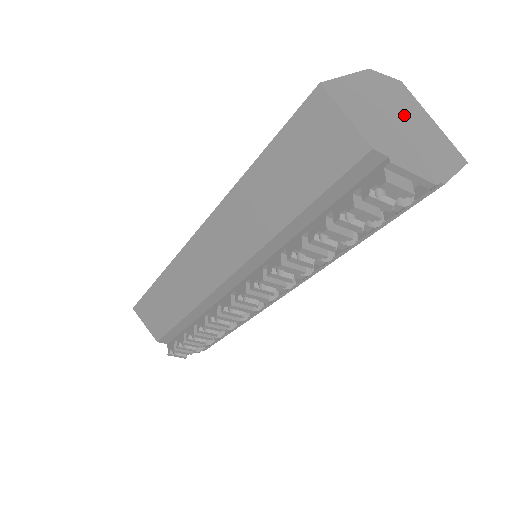
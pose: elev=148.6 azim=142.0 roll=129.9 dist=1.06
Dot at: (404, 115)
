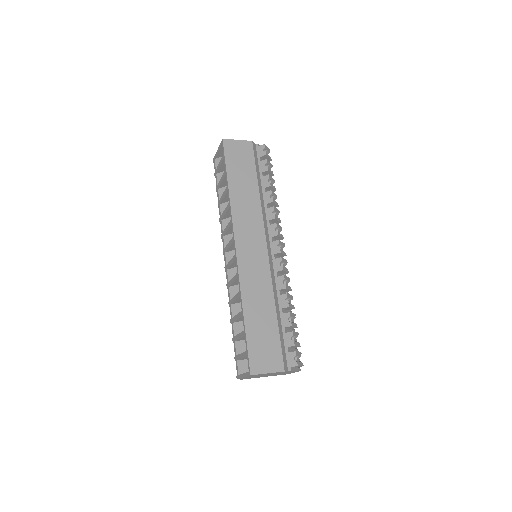
Dot at: occluded
